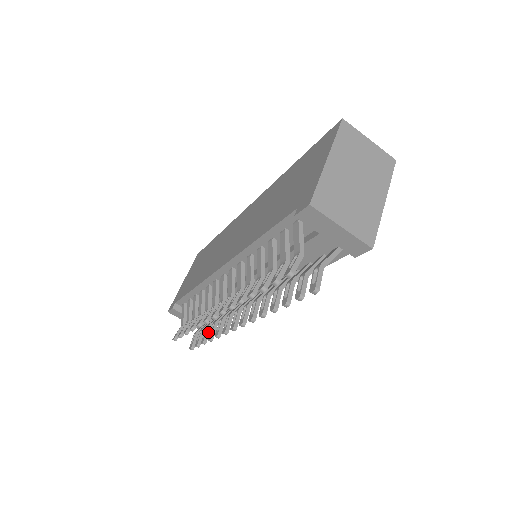
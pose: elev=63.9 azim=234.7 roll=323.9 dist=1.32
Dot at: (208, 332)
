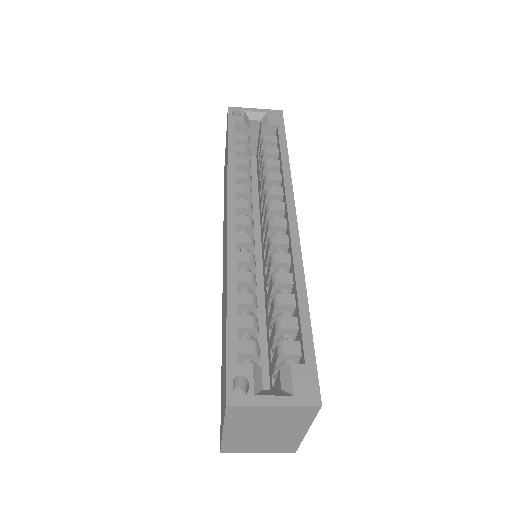
Dot at: occluded
